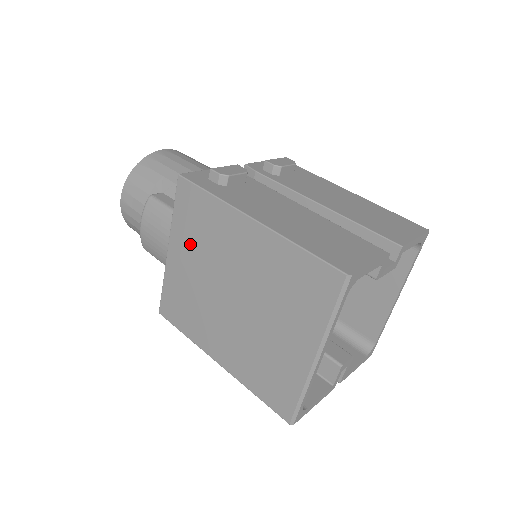
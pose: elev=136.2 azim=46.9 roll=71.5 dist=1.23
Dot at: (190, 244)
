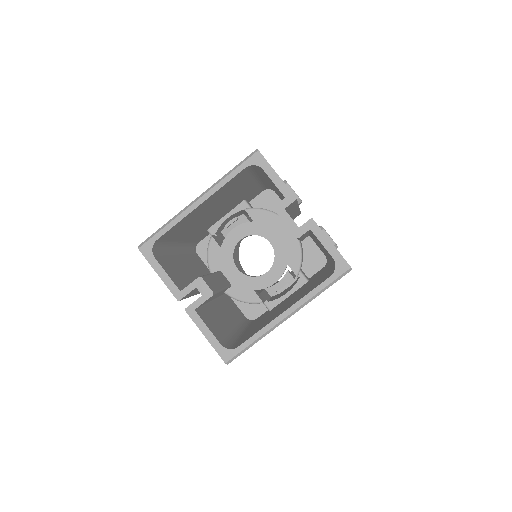
Dot at: occluded
